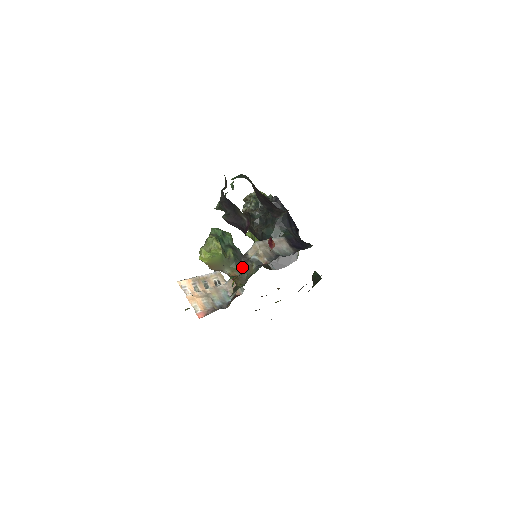
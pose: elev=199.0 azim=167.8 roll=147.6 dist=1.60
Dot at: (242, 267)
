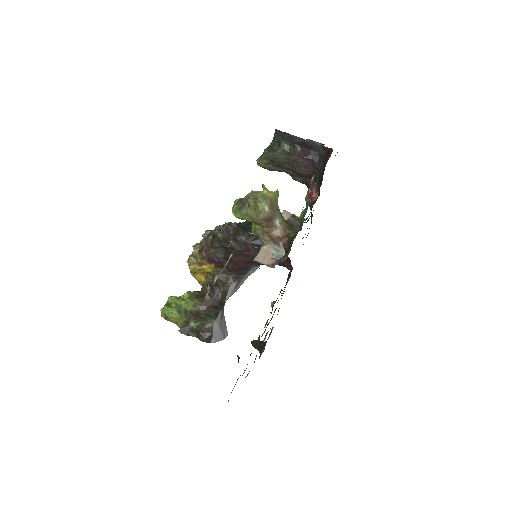
Dot at: (287, 222)
